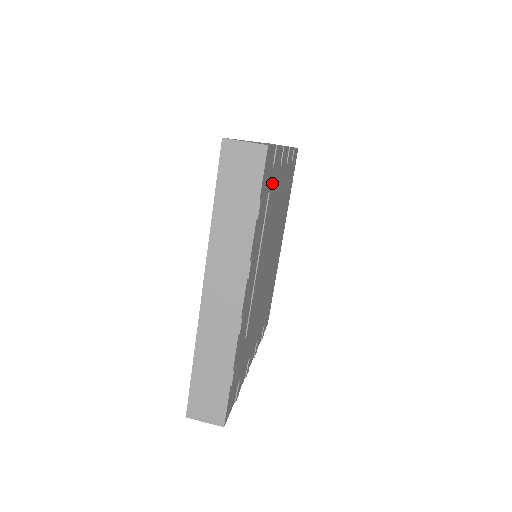
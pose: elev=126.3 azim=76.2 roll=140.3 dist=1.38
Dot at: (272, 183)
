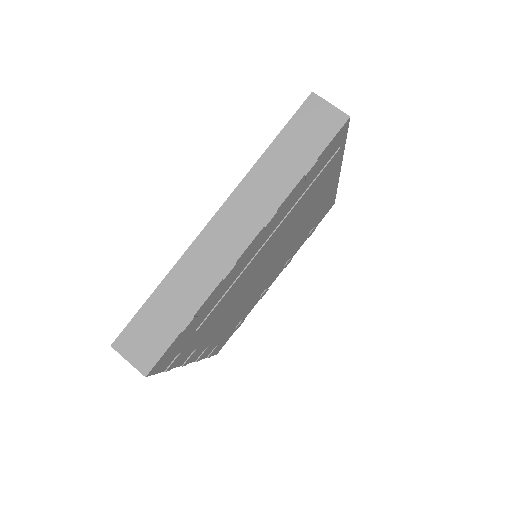
Dot at: (205, 315)
